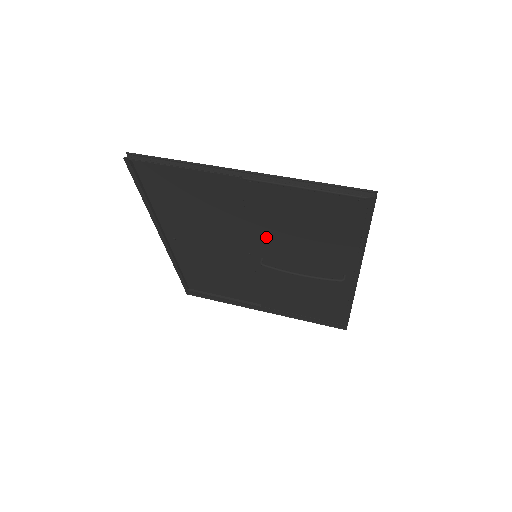
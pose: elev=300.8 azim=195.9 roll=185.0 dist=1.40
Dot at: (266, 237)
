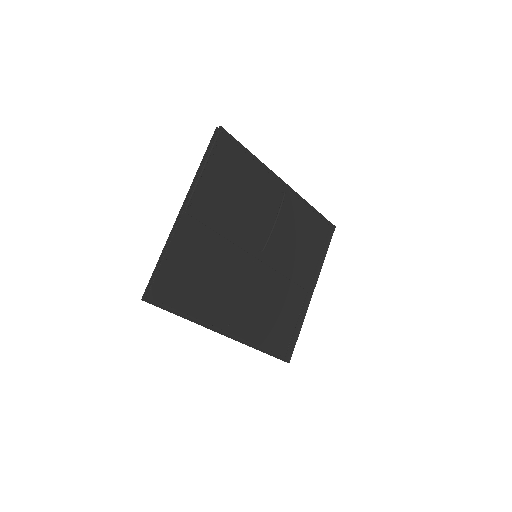
Dot at: (239, 231)
